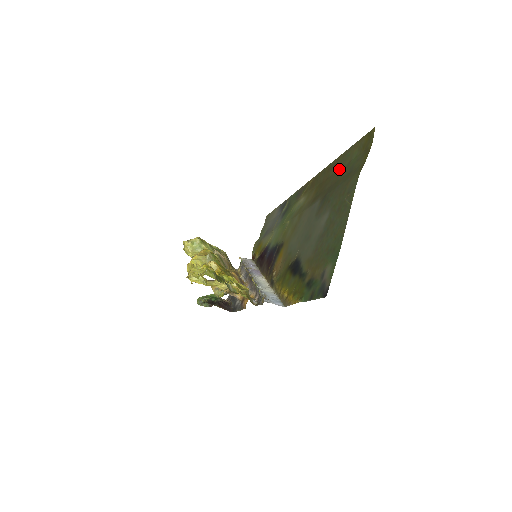
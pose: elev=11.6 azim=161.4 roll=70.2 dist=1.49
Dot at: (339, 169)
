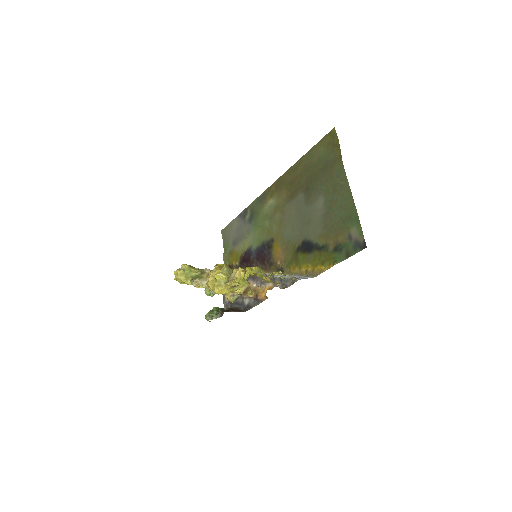
Dot at: (308, 166)
